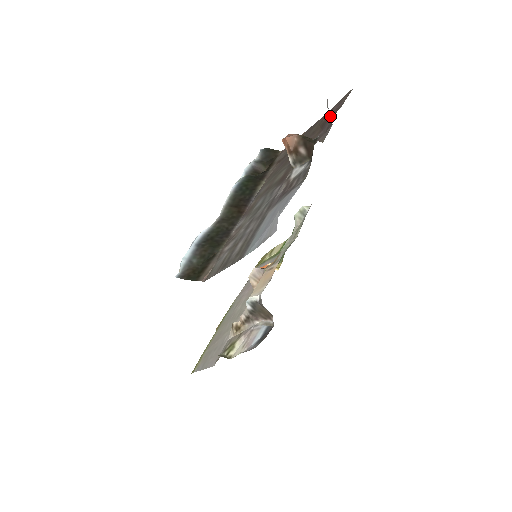
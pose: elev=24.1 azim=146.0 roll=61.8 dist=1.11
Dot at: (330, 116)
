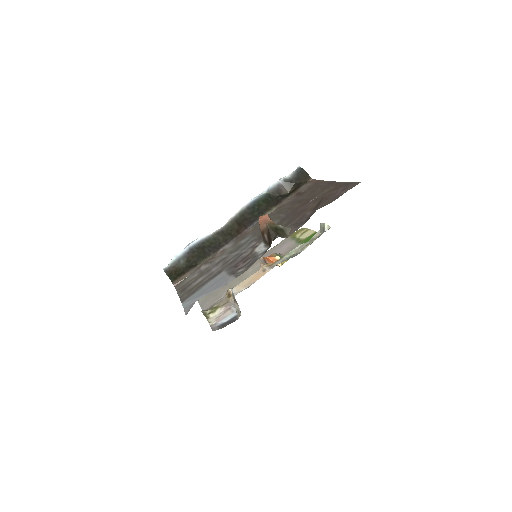
Dot at: occluded
